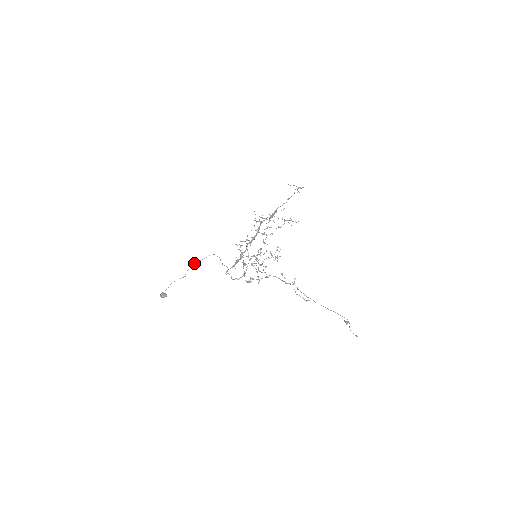
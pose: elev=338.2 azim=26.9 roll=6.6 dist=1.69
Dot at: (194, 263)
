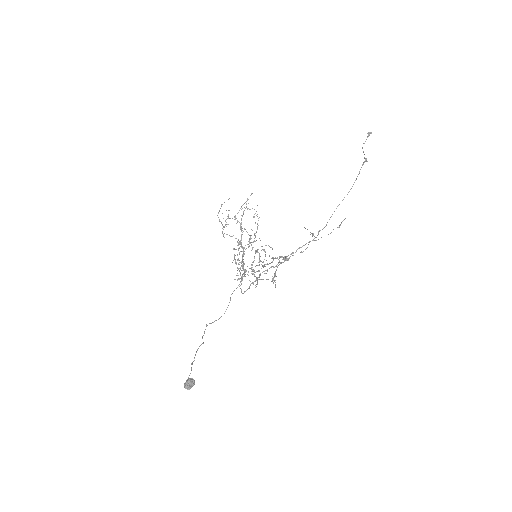
Dot at: (206, 325)
